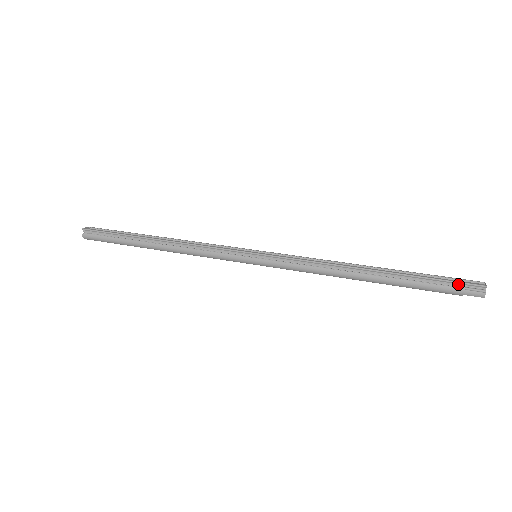
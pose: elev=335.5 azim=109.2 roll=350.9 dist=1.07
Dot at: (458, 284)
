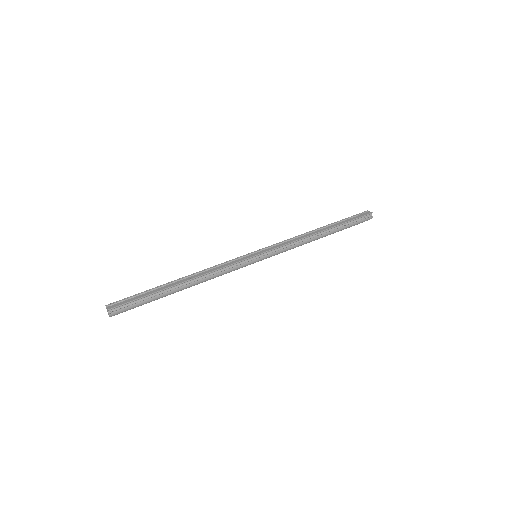
Dot at: (361, 218)
